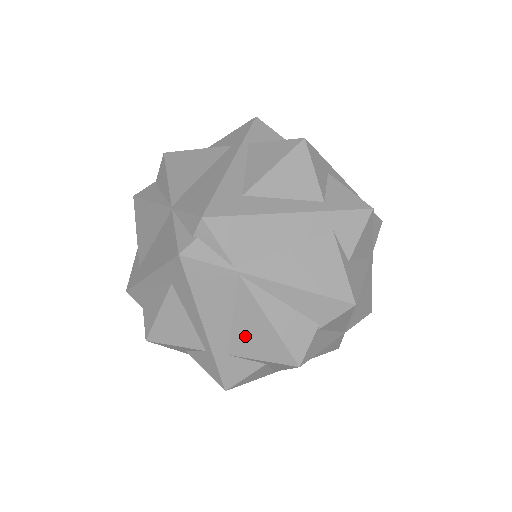
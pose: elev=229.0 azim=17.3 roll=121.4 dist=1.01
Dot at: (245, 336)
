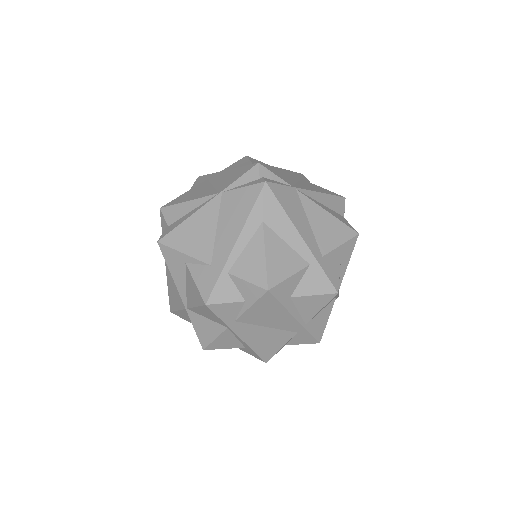
Dot at: (323, 233)
